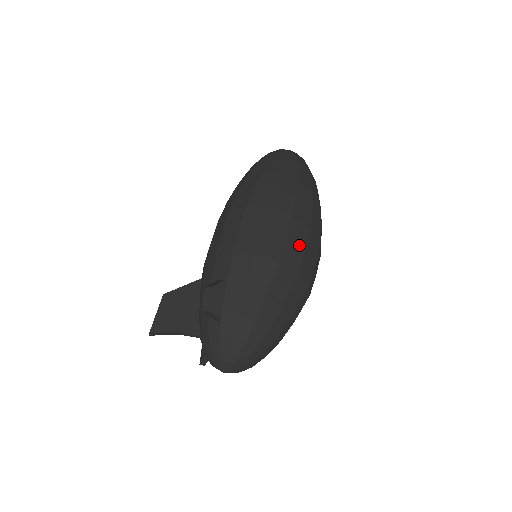
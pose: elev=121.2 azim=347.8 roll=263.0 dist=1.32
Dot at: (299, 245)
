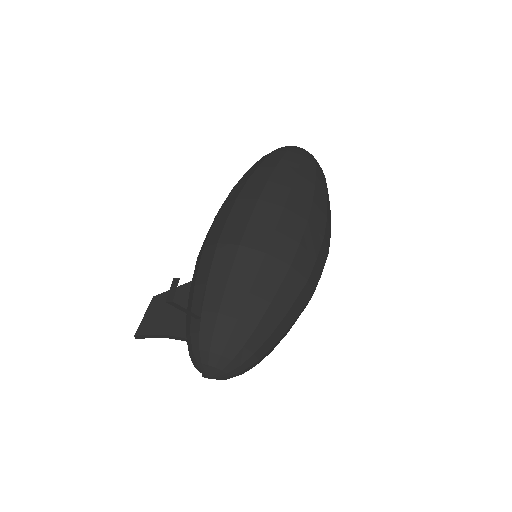
Dot at: (292, 237)
